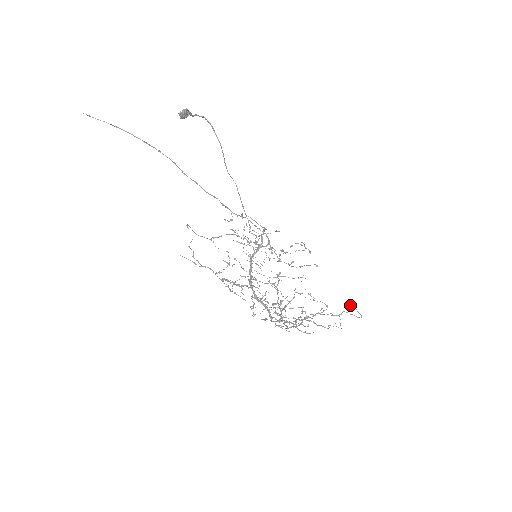
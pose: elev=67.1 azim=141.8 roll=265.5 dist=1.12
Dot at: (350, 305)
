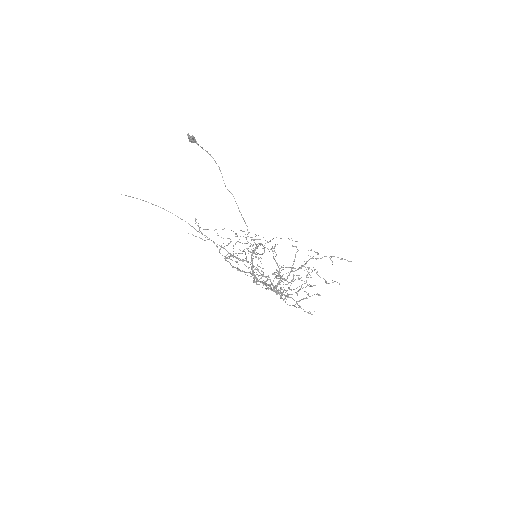
Dot at: (340, 259)
